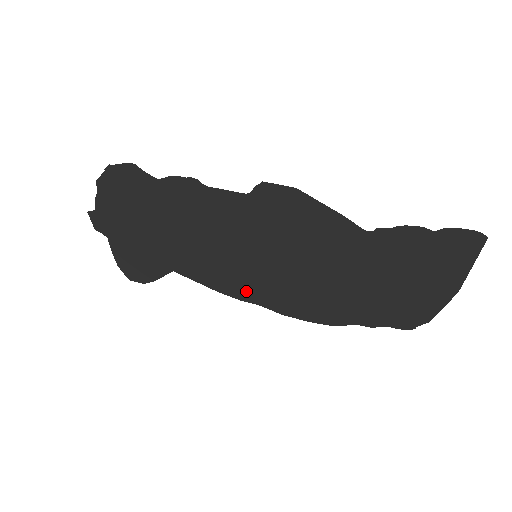
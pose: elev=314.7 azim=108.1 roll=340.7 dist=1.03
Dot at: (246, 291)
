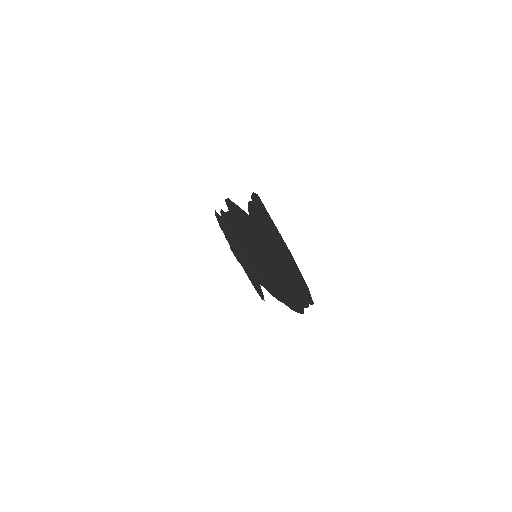
Dot at: (274, 291)
